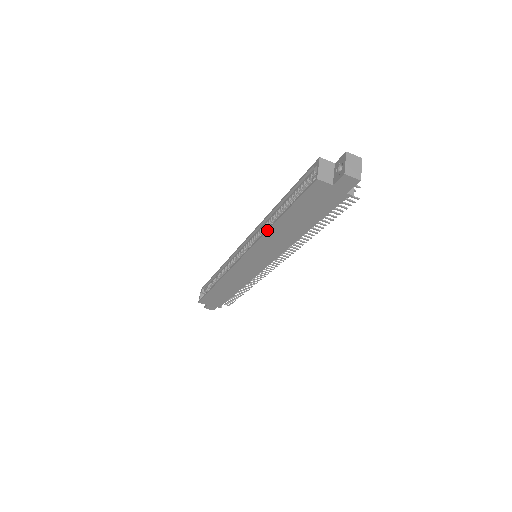
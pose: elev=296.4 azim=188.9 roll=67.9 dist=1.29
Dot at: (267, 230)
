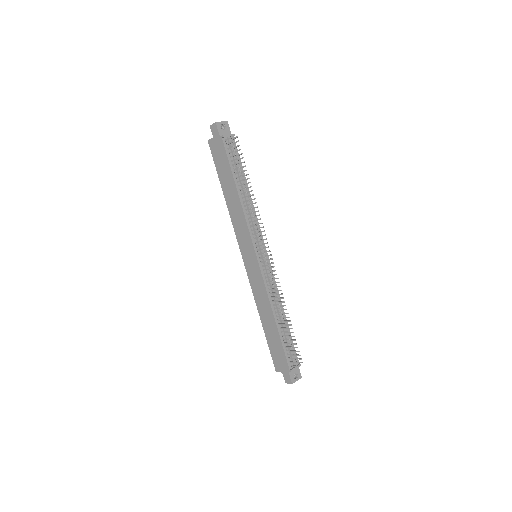
Dot at: (227, 207)
